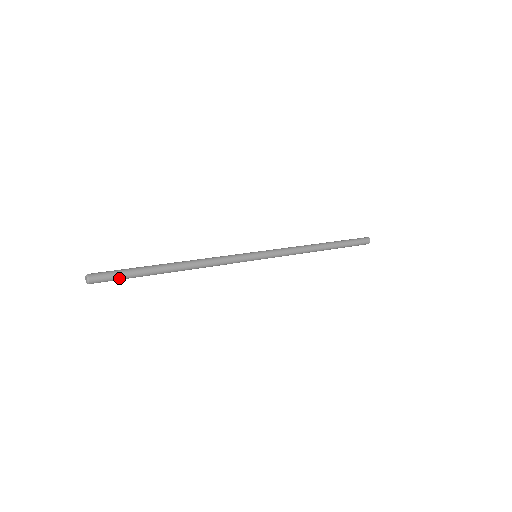
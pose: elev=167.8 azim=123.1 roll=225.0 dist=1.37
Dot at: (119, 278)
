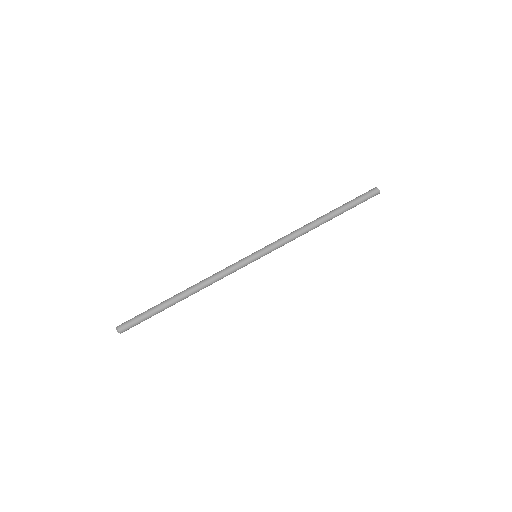
Dot at: occluded
